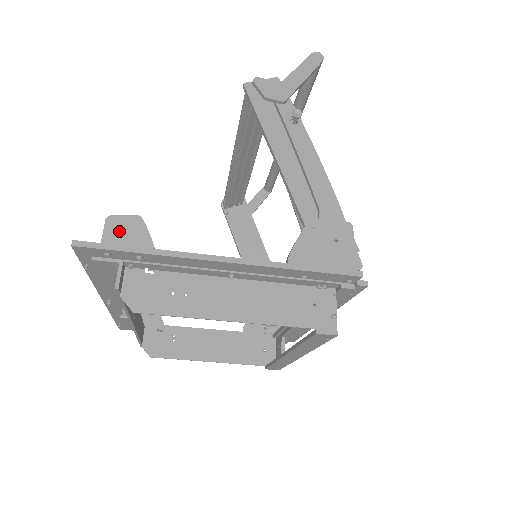
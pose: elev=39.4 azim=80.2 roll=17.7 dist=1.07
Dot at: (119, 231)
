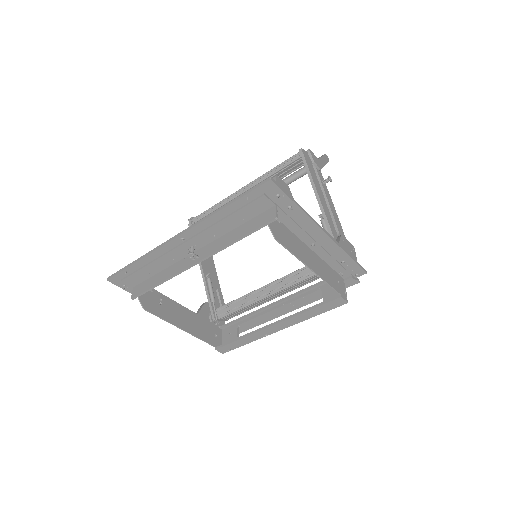
Dot at: (282, 187)
